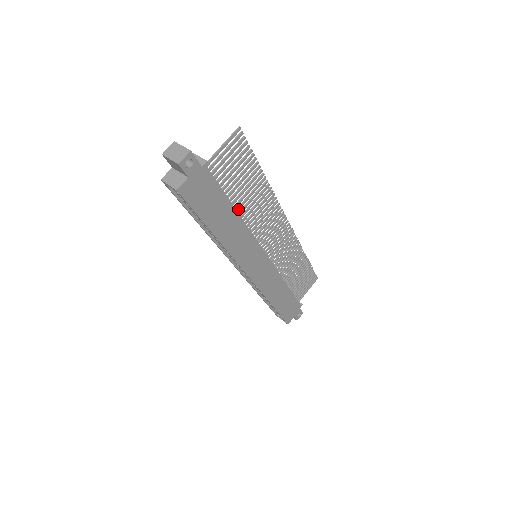
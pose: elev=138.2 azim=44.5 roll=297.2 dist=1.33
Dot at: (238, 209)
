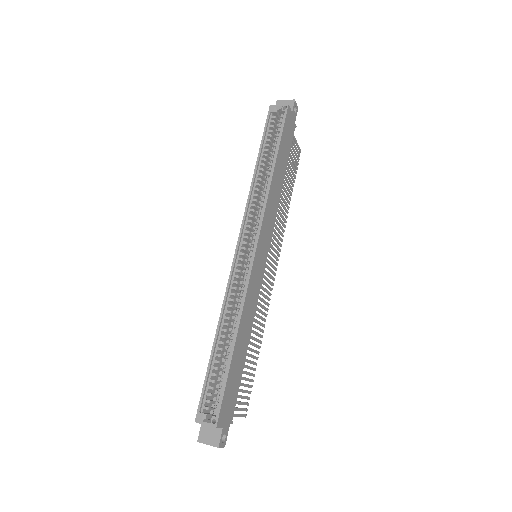
Dot at: occluded
